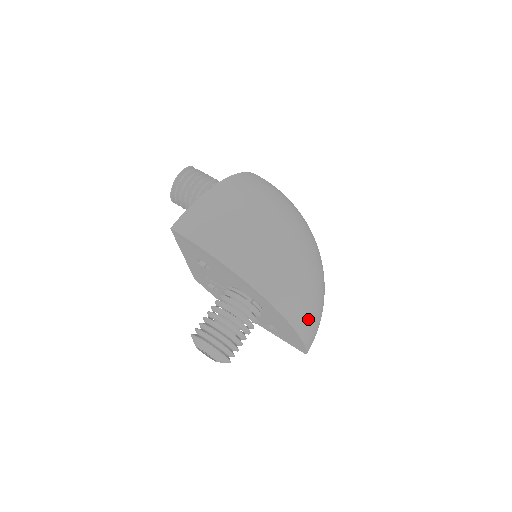
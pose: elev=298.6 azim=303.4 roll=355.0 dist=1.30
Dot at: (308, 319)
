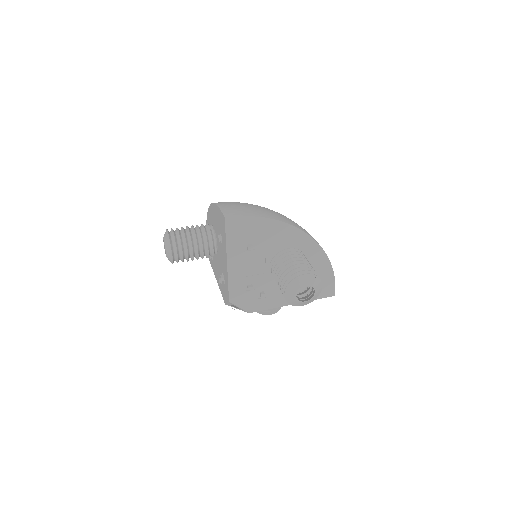
Dot at: occluded
